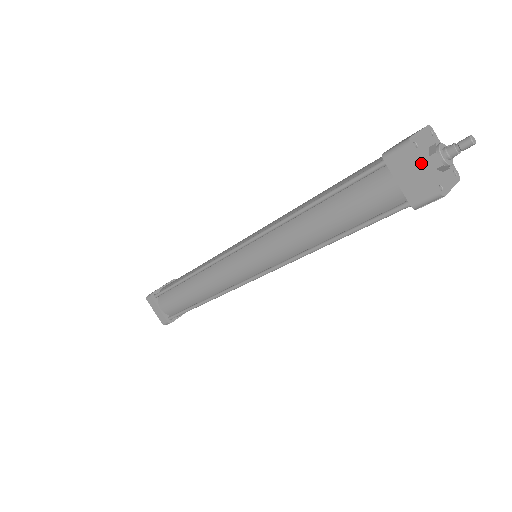
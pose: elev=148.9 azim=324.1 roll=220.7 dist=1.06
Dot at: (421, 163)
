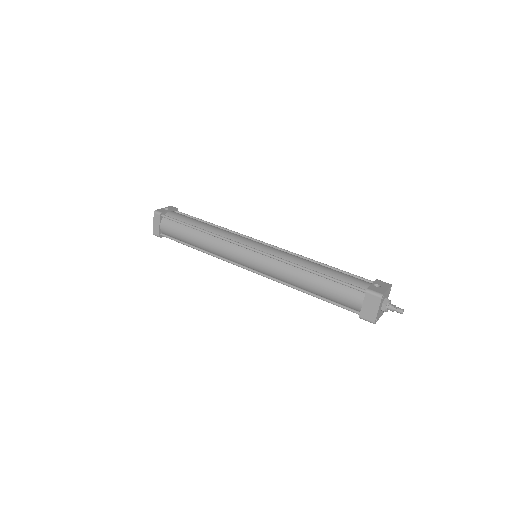
Dot at: (379, 308)
